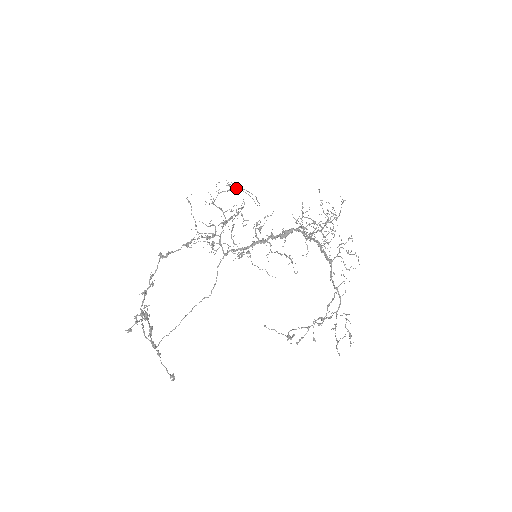
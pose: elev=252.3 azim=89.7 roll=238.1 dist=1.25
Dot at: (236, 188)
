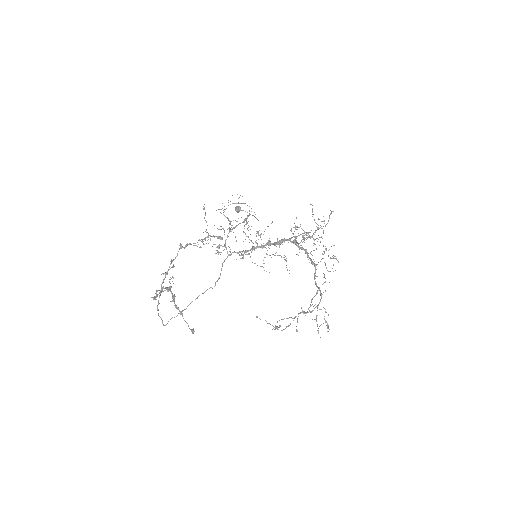
Dot at: (237, 209)
